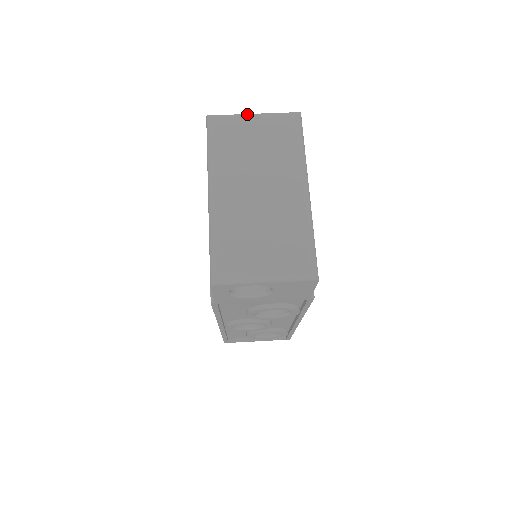
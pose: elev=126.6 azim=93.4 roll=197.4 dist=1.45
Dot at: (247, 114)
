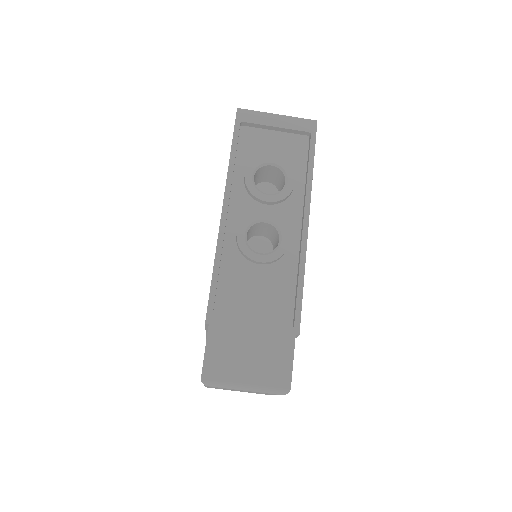
Dot at: (239, 389)
